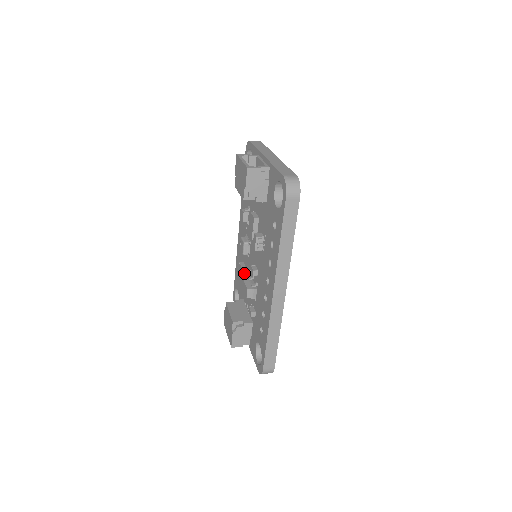
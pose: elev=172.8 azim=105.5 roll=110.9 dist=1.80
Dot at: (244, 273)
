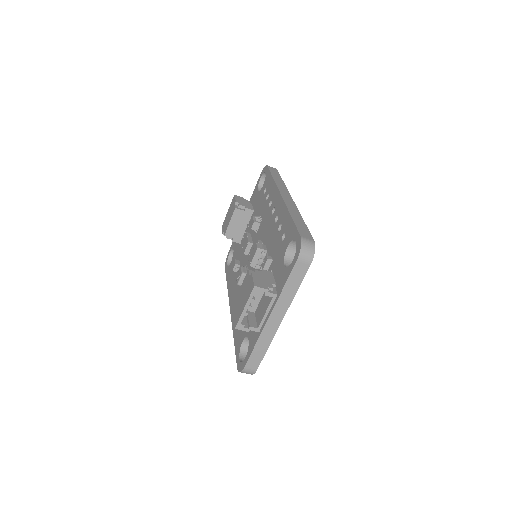
Dot at: occluded
